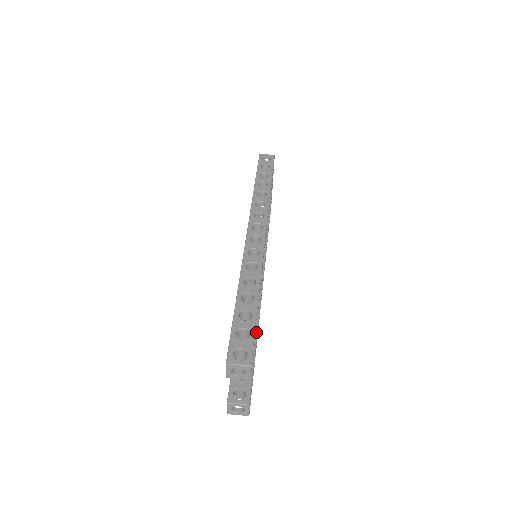
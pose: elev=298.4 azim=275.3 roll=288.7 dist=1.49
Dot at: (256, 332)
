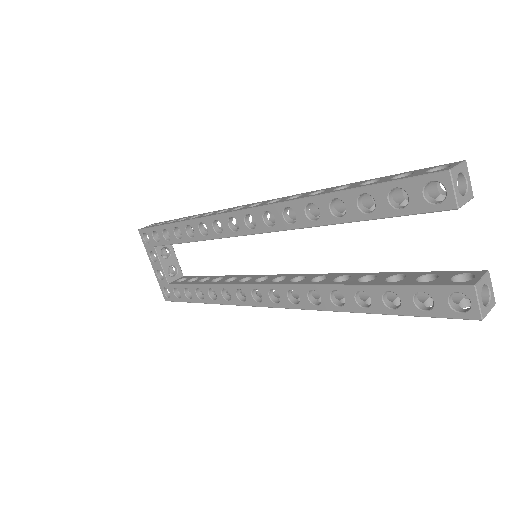
Dot at: (363, 273)
